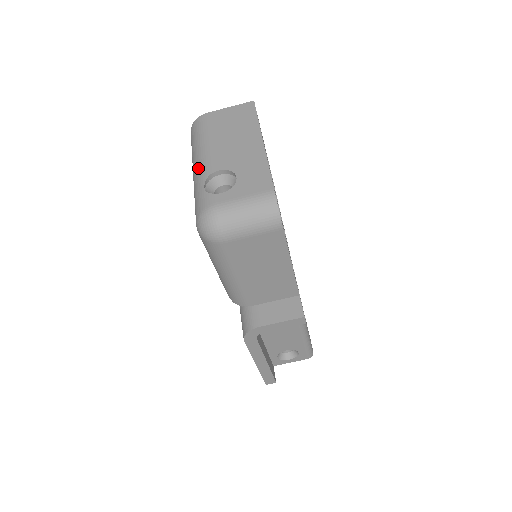
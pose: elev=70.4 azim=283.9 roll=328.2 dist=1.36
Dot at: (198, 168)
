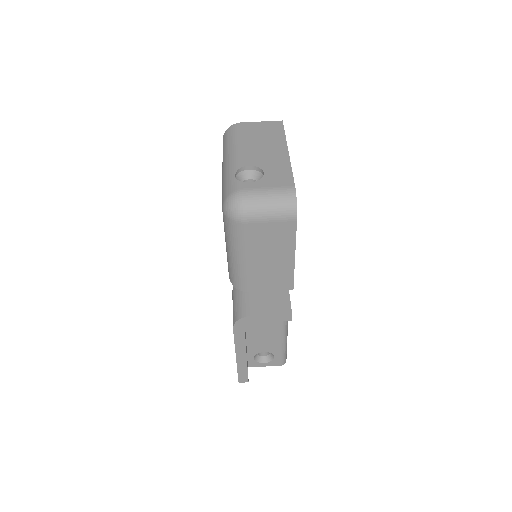
Dot at: (230, 162)
